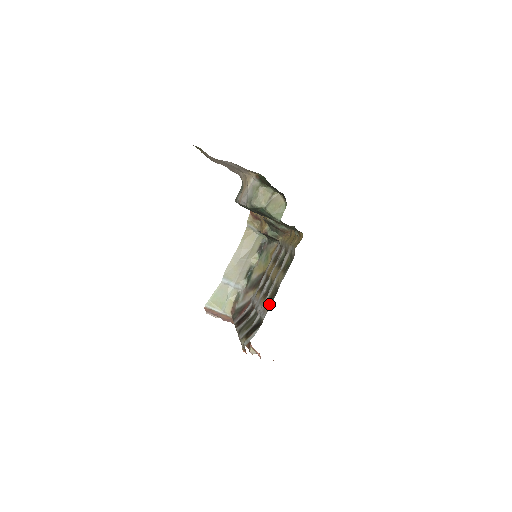
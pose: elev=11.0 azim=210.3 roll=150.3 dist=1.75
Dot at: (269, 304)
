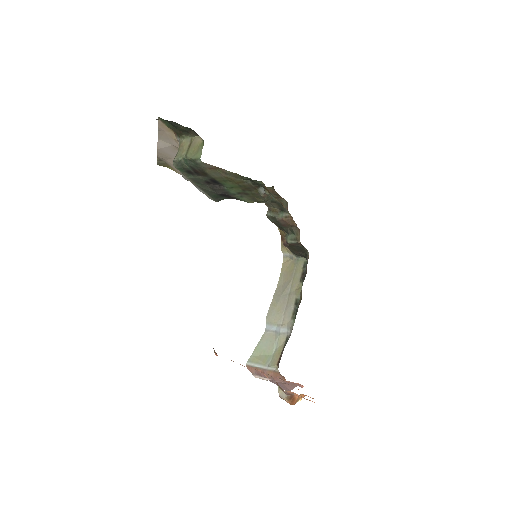
Dot at: occluded
